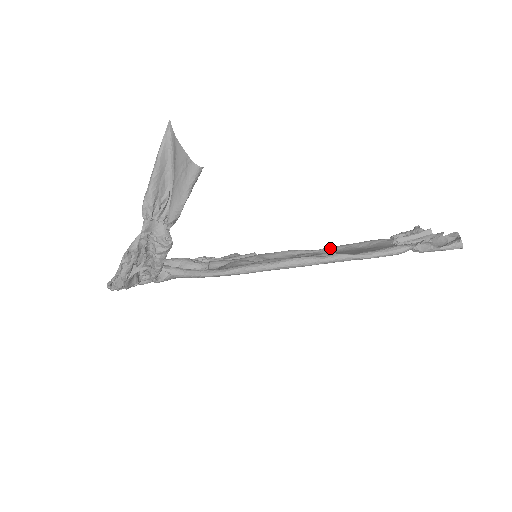
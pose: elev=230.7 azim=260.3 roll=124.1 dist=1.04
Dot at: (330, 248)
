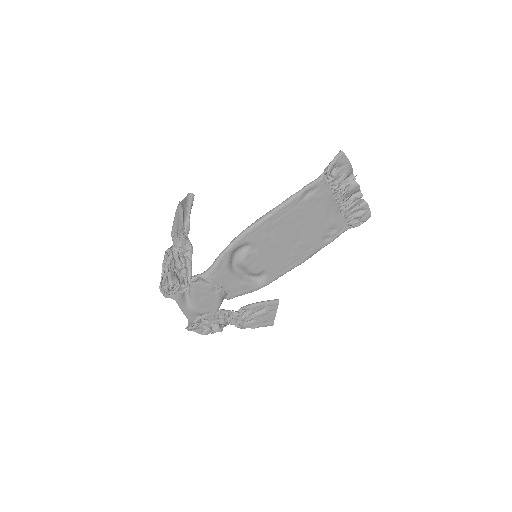
Dot at: (313, 249)
